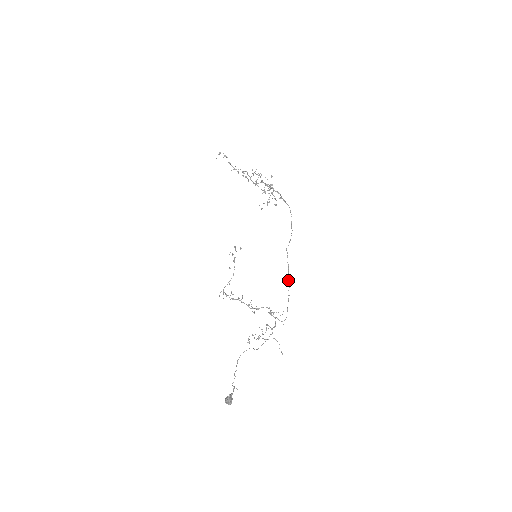
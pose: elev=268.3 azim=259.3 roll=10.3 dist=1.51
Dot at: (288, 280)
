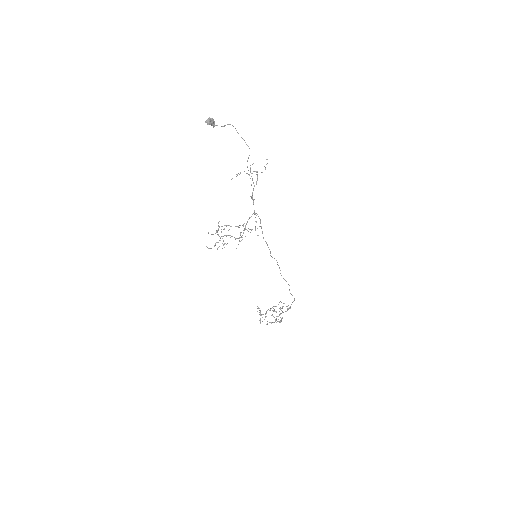
Dot at: occluded
